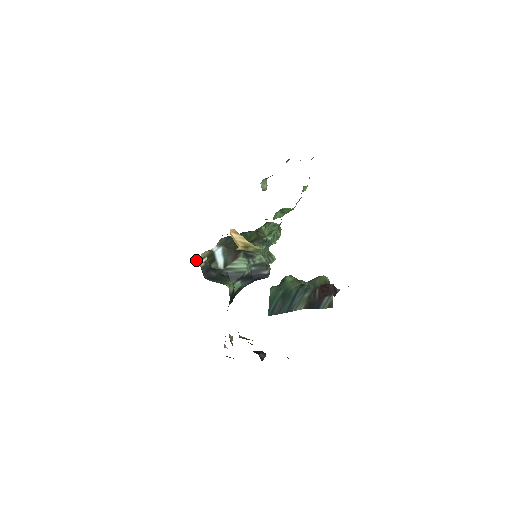
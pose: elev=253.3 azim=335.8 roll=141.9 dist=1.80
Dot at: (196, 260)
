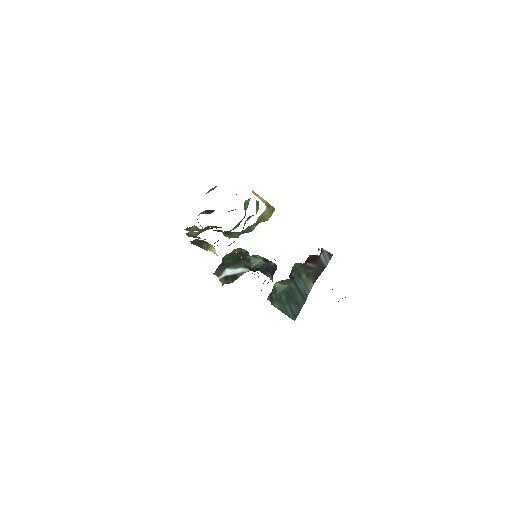
Dot at: occluded
